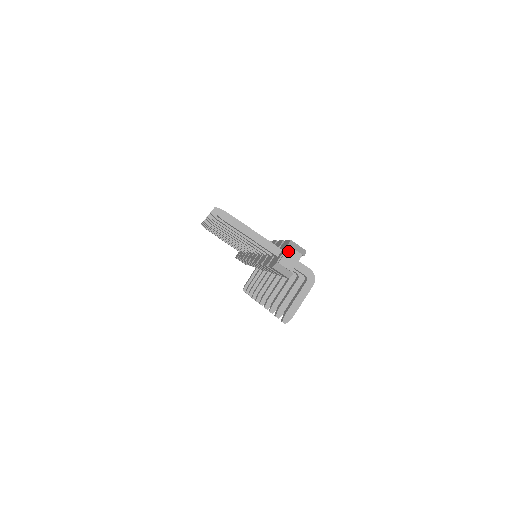
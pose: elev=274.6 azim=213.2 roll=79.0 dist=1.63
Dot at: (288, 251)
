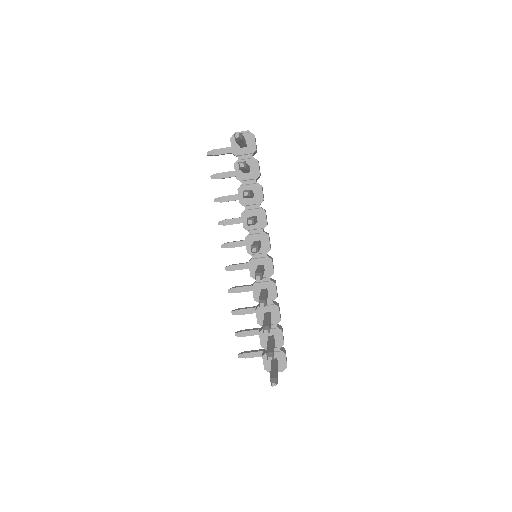
Dot at: occluded
